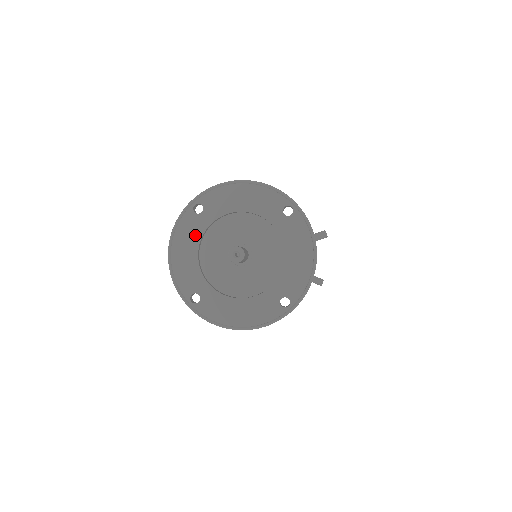
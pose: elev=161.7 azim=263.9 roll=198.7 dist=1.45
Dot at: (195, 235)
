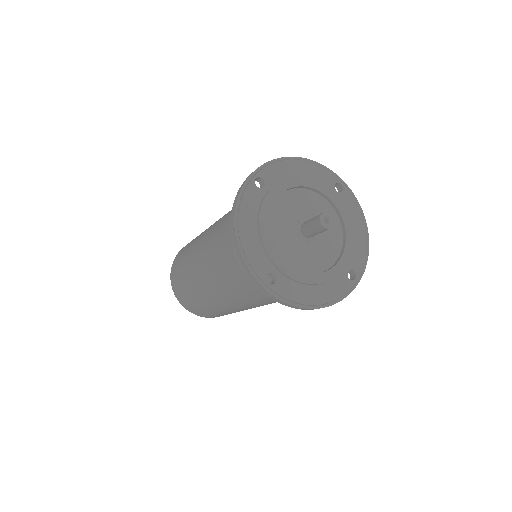
Dot at: (263, 209)
